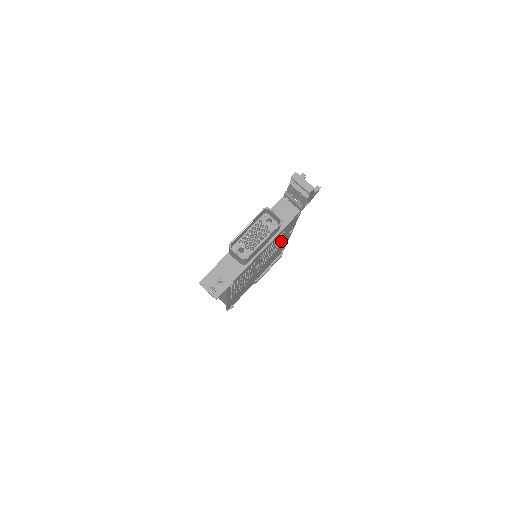
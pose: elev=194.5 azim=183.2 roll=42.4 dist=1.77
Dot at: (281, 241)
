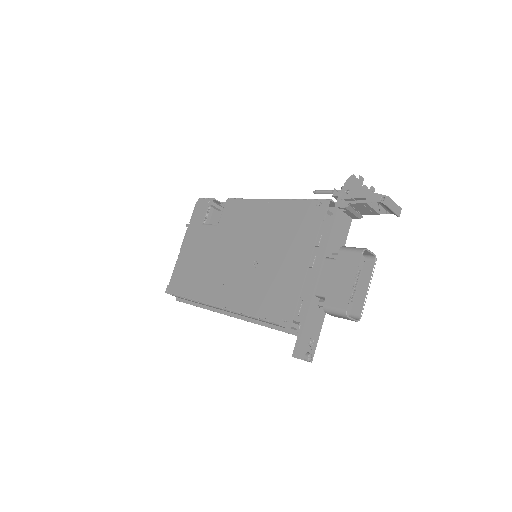
Dot at: occluded
